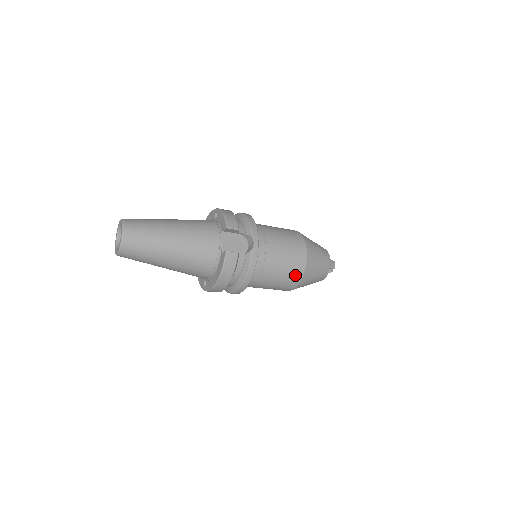
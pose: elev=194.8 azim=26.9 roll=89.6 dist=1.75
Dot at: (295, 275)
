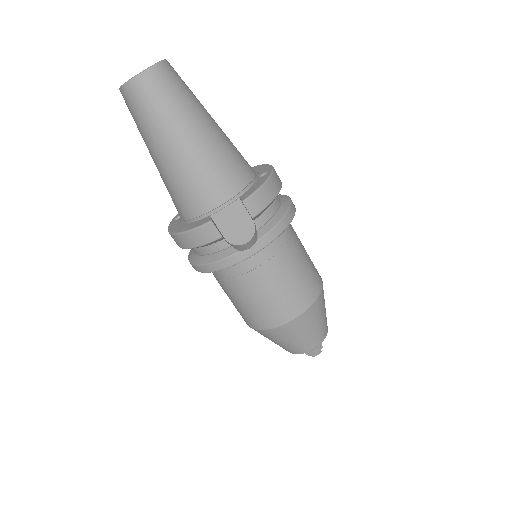
Dot at: (259, 320)
